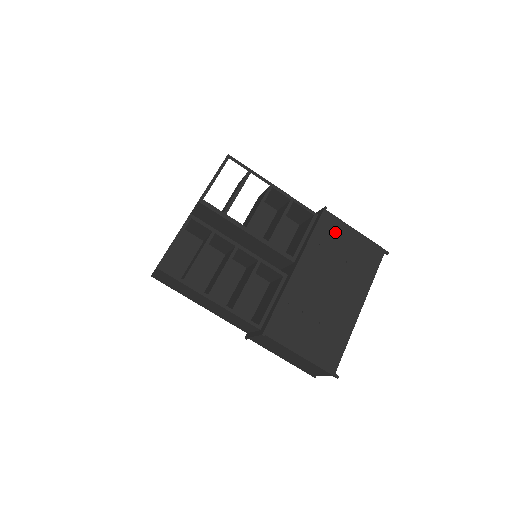
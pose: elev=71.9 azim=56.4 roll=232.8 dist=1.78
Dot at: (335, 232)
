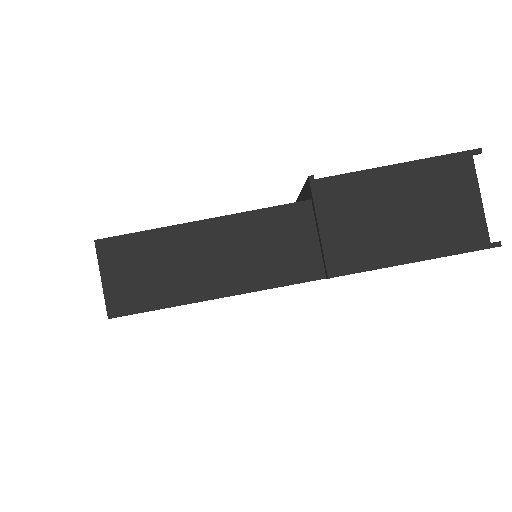
Dot at: occluded
